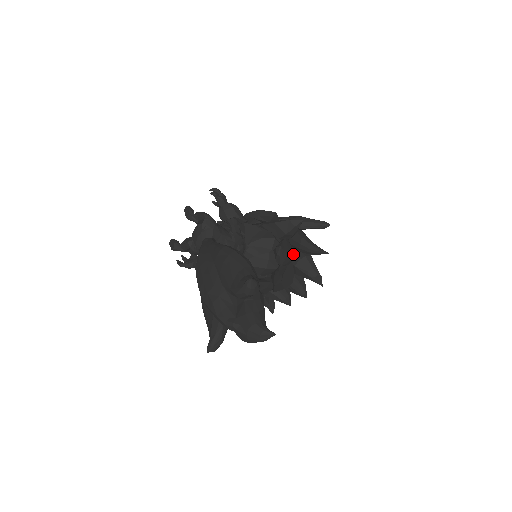
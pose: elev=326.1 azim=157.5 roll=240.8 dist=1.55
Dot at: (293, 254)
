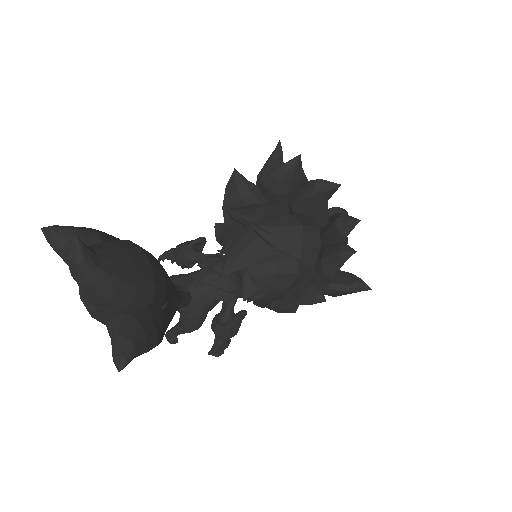
Dot at: occluded
